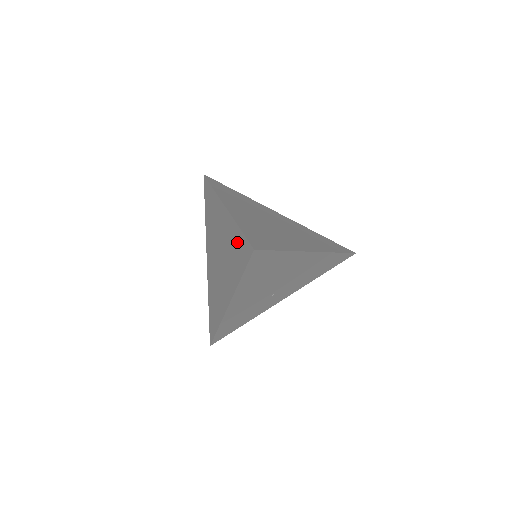
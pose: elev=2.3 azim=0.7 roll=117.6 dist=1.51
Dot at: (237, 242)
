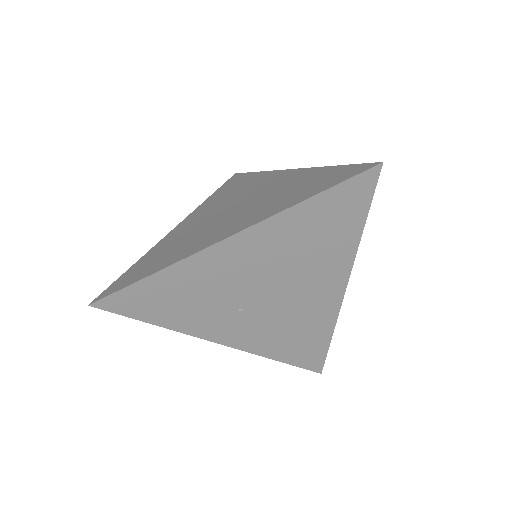
Dot at: (319, 176)
